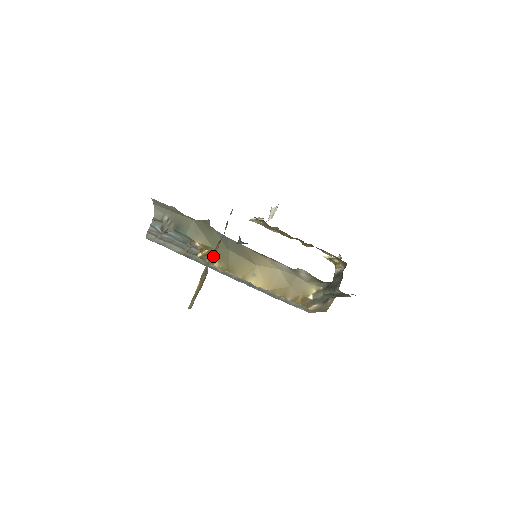
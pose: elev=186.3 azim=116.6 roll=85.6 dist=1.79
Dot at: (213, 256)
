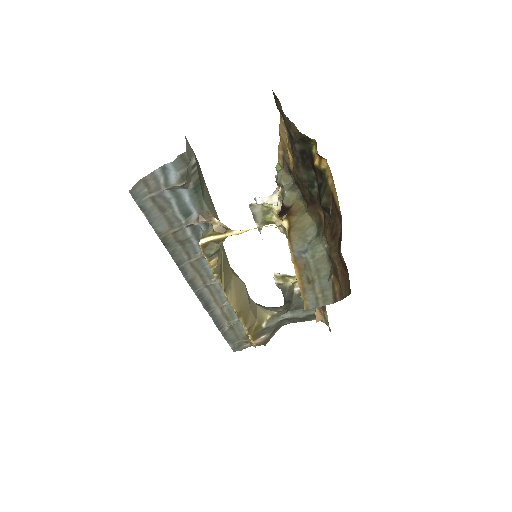
Dot at: (303, 232)
